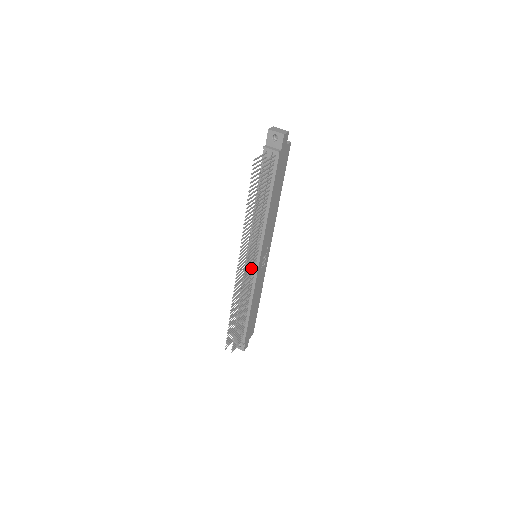
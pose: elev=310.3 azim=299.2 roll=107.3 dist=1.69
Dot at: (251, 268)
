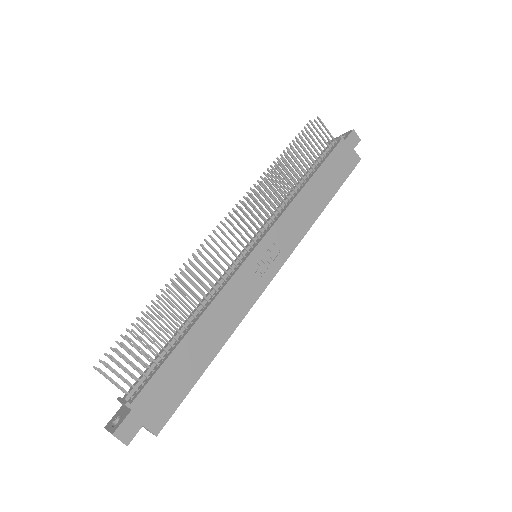
Dot at: (239, 240)
